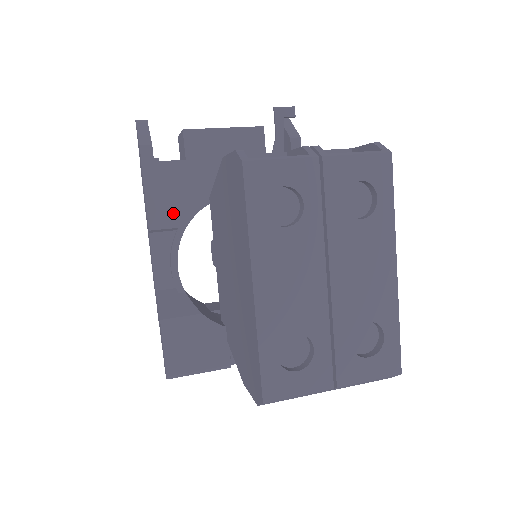
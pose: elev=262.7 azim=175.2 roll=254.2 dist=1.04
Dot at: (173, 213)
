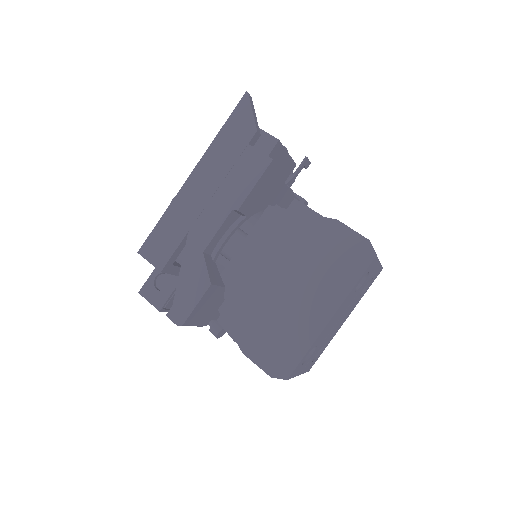
Dot at: (253, 205)
